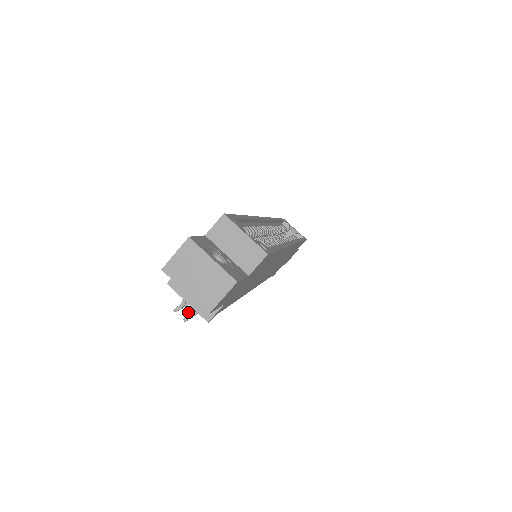
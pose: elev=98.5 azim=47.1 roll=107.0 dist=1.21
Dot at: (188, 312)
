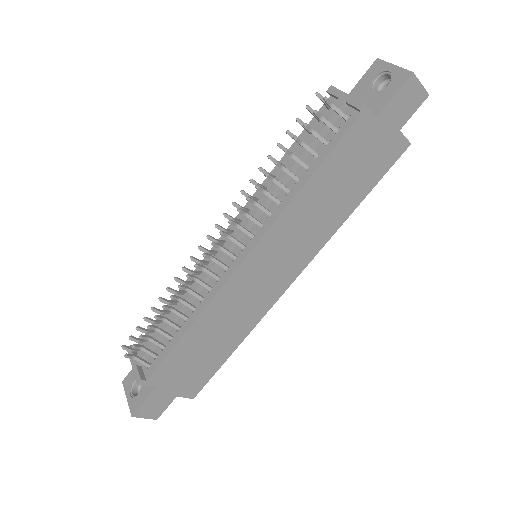
Dot at: (330, 101)
